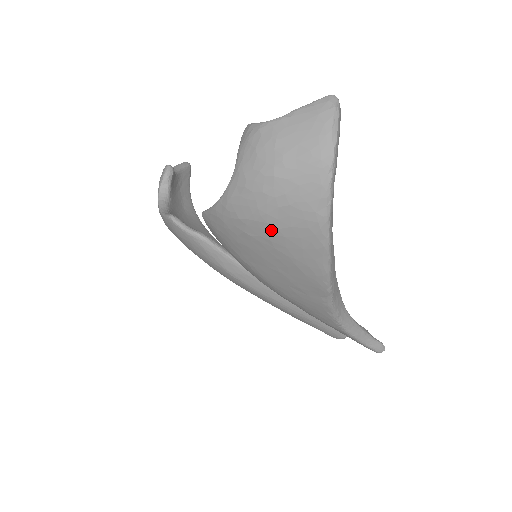
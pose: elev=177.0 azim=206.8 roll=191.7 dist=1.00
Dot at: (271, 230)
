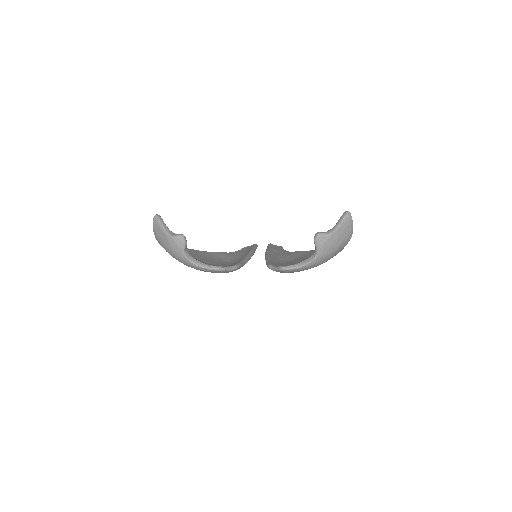
Dot at: occluded
